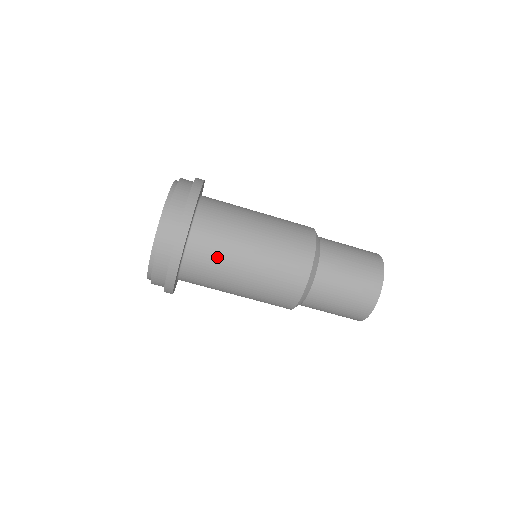
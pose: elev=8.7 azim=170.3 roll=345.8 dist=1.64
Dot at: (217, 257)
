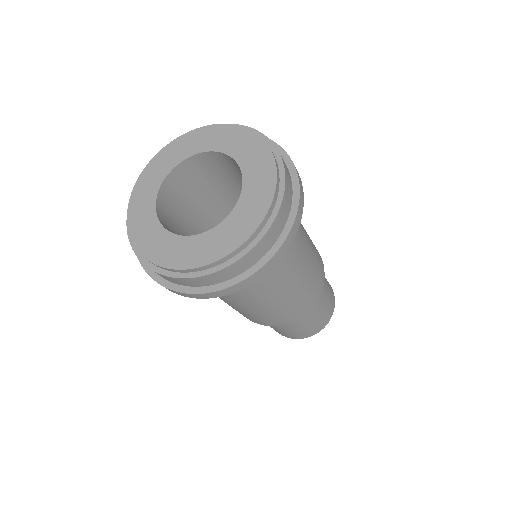
Dot at: occluded
